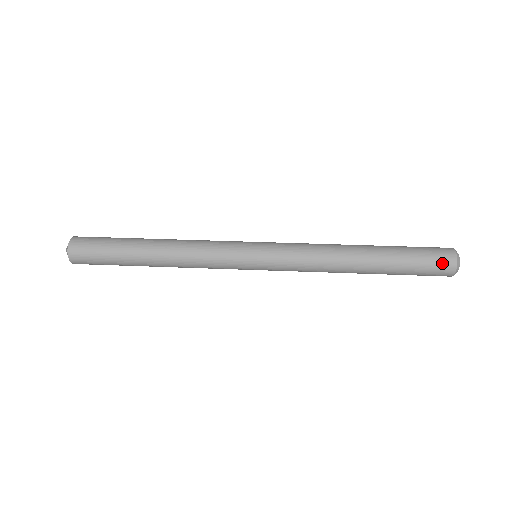
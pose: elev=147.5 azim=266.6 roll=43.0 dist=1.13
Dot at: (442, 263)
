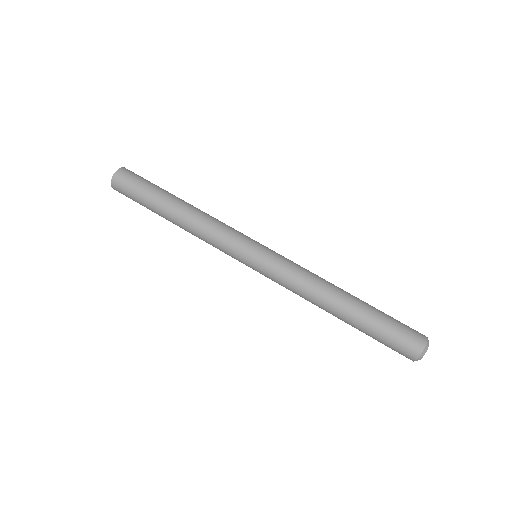
Dot at: occluded
